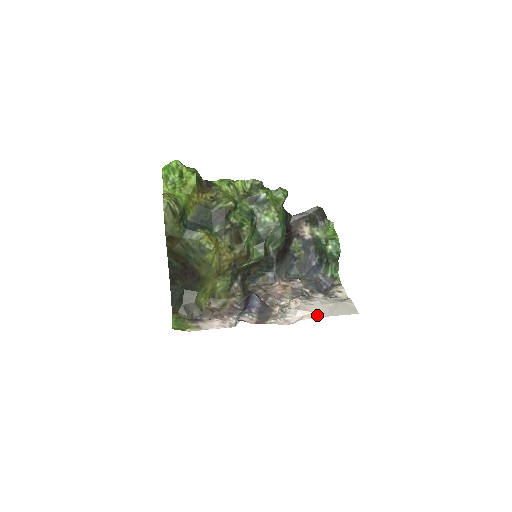
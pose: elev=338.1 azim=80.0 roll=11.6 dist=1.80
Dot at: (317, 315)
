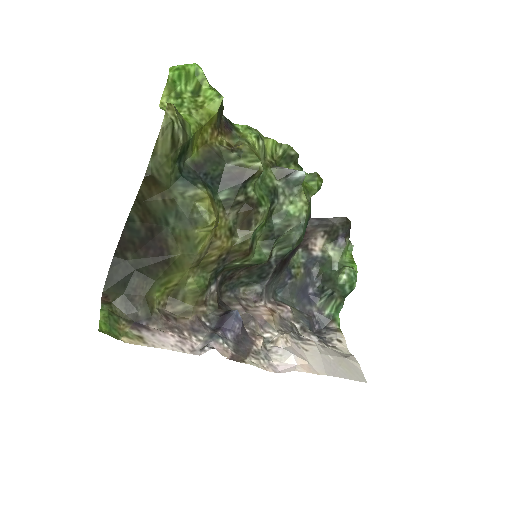
Dot at: (315, 369)
